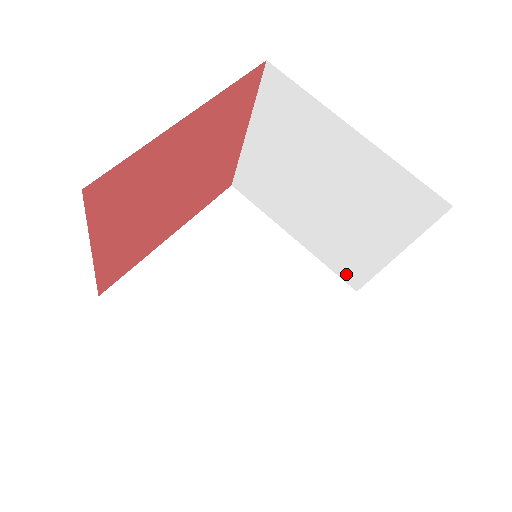
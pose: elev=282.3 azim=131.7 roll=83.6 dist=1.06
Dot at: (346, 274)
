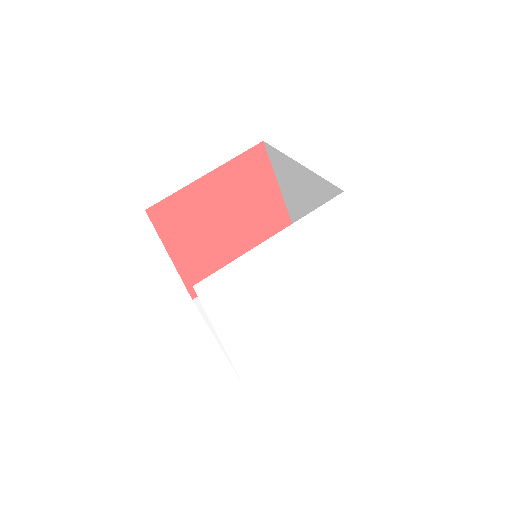
Dot at: occluded
